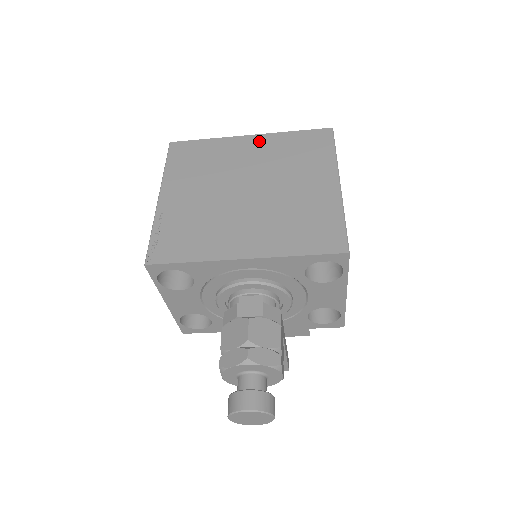
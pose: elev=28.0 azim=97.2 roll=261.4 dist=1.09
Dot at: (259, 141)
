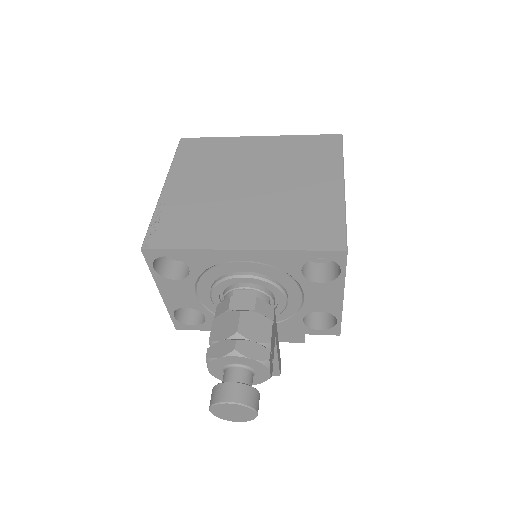
Dot at: (268, 142)
